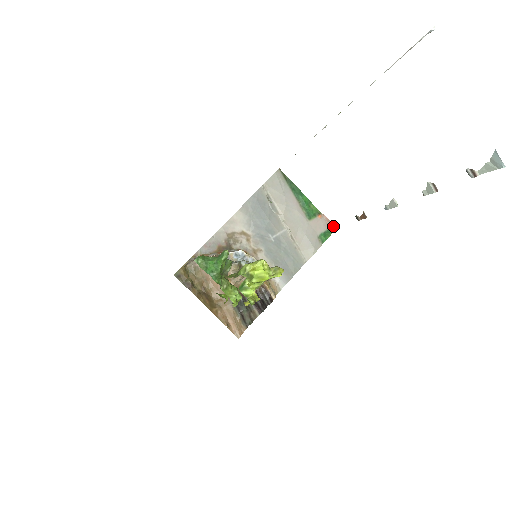
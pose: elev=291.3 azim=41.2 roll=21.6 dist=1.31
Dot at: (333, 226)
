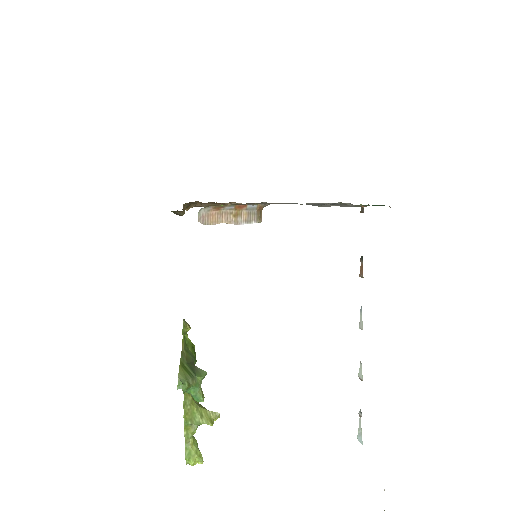
Dot at: occluded
